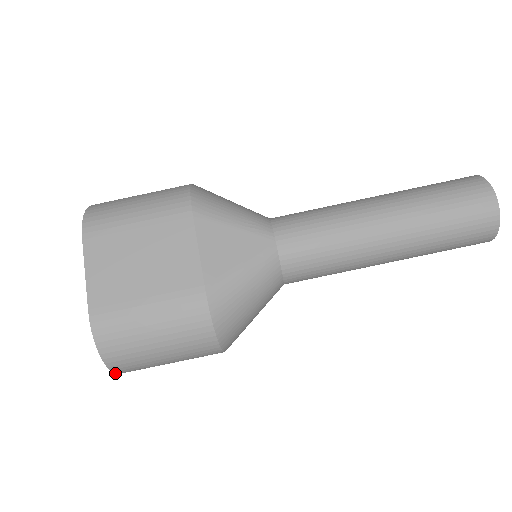
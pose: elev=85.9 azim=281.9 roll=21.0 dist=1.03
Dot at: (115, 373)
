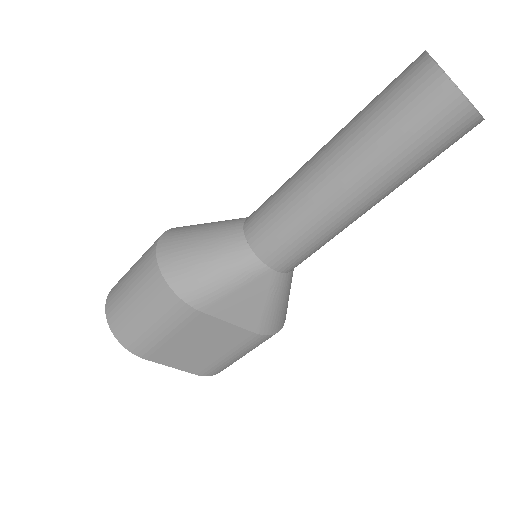
Dot at: occluded
